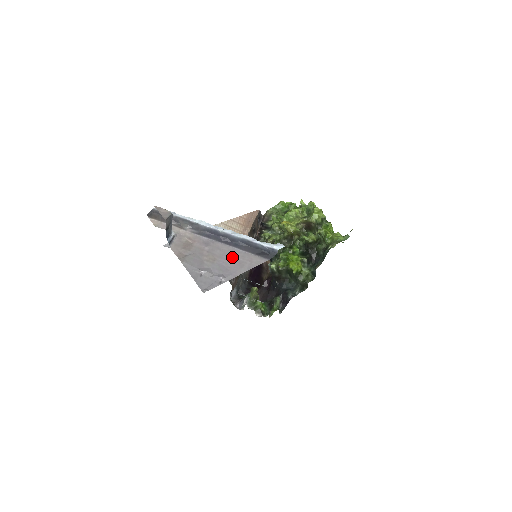
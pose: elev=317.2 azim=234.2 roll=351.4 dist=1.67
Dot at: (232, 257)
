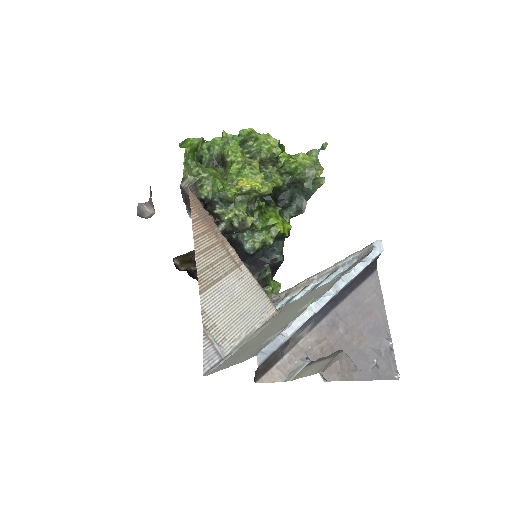
Dot at: (363, 308)
